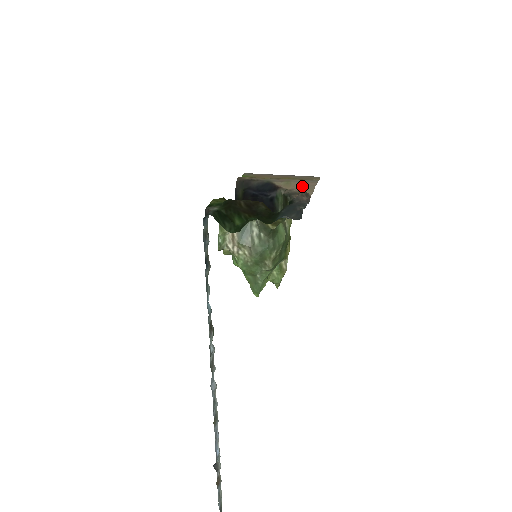
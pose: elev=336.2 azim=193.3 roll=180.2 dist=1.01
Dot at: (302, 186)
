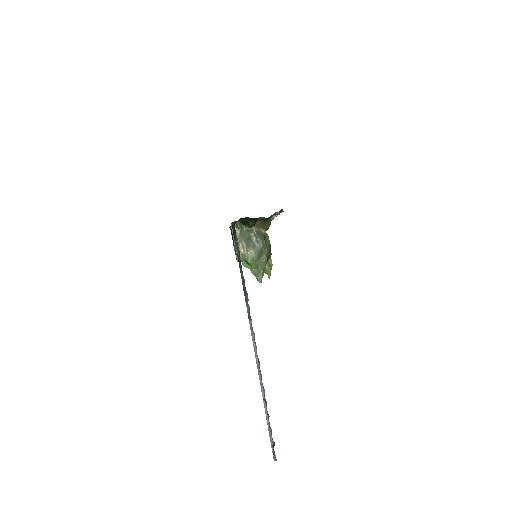
Dot at: occluded
